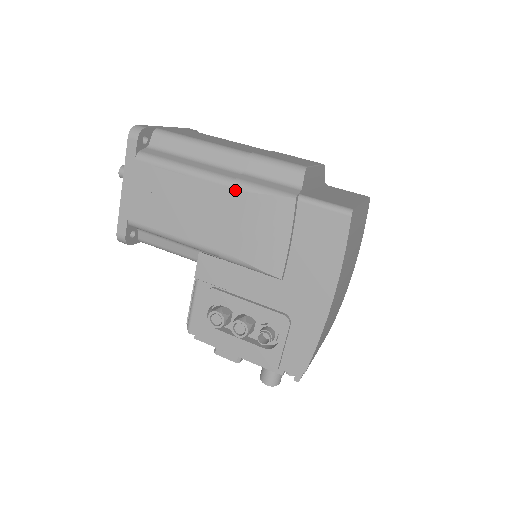
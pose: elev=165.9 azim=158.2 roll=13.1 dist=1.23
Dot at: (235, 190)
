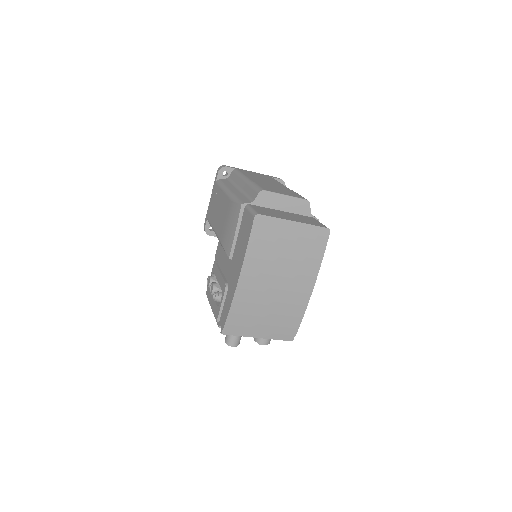
Dot at: (229, 199)
